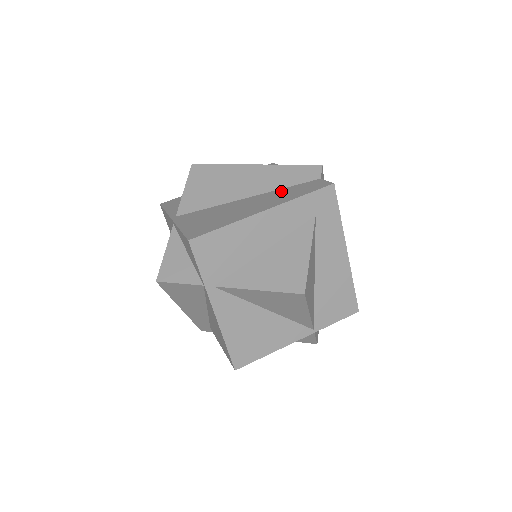
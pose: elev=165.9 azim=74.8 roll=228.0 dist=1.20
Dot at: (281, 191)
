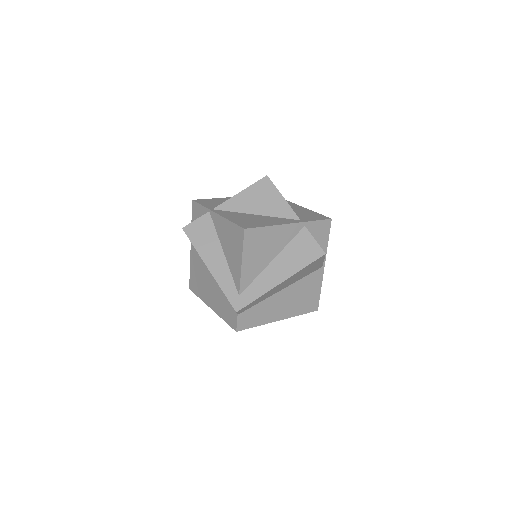
Dot at: (222, 298)
